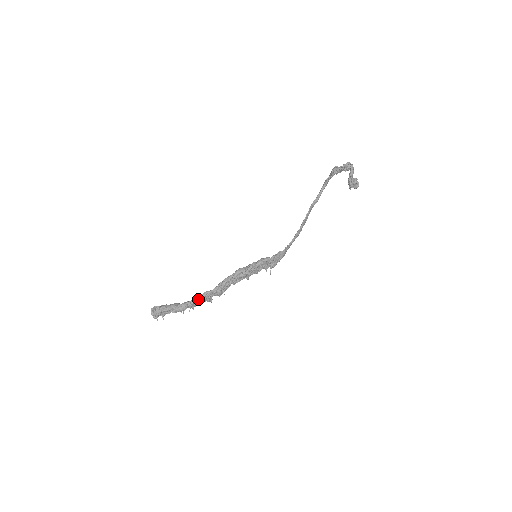
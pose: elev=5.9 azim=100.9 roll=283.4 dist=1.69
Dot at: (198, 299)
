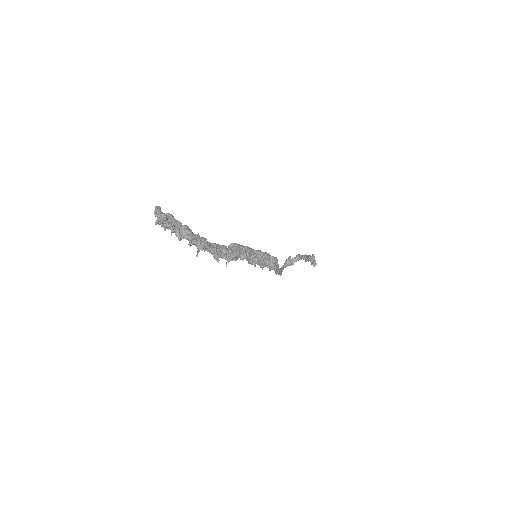
Dot at: (208, 243)
